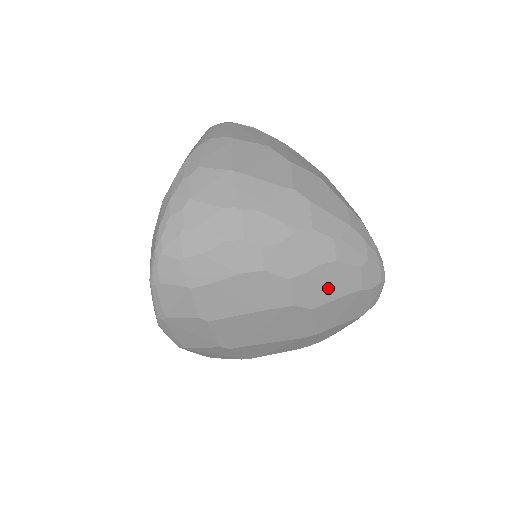
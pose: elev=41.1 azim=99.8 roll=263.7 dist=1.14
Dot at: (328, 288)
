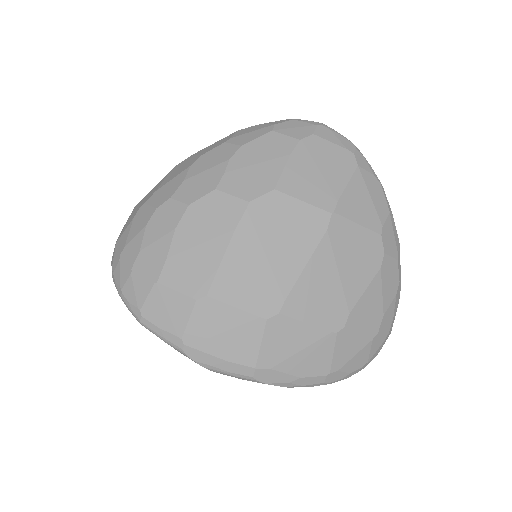
Dot at: (263, 165)
